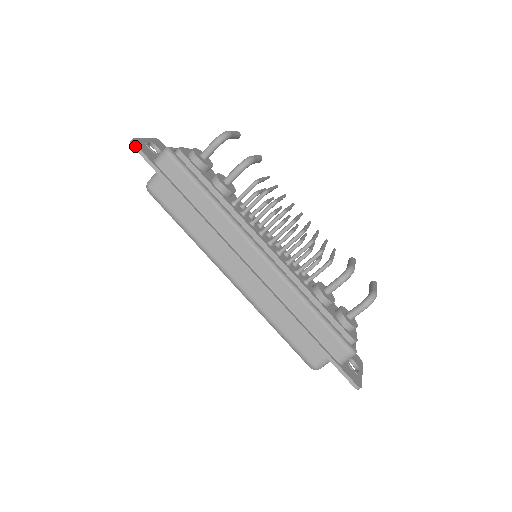
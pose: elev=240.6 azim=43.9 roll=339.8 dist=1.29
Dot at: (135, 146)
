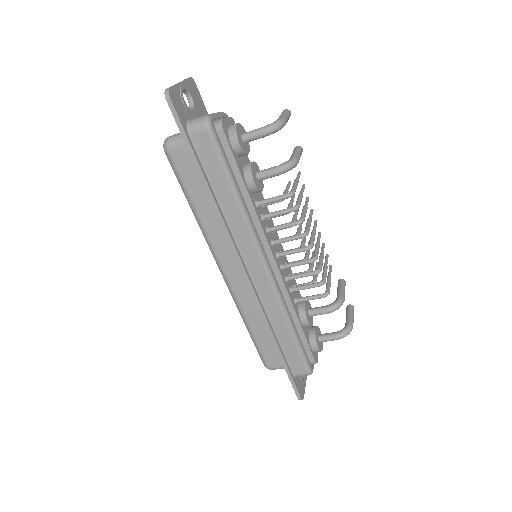
Dot at: (170, 102)
